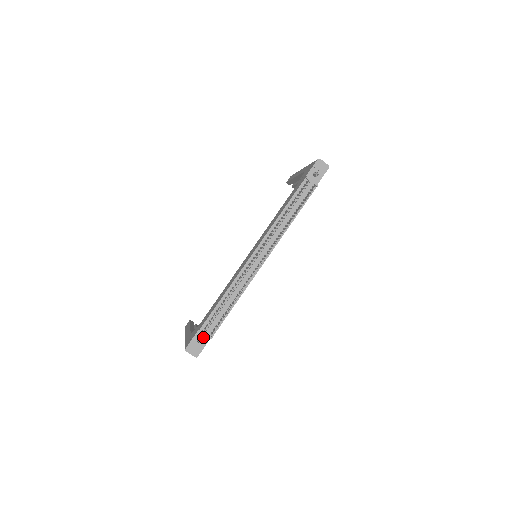
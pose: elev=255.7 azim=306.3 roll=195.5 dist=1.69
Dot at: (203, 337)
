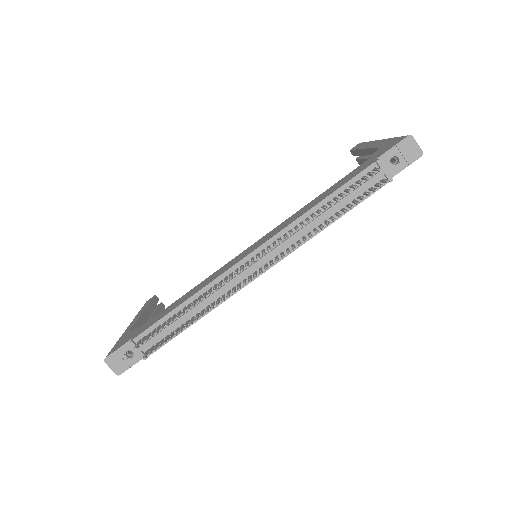
Dot at: (135, 351)
